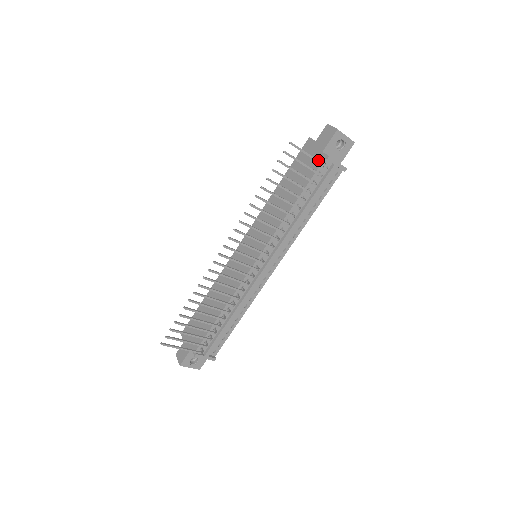
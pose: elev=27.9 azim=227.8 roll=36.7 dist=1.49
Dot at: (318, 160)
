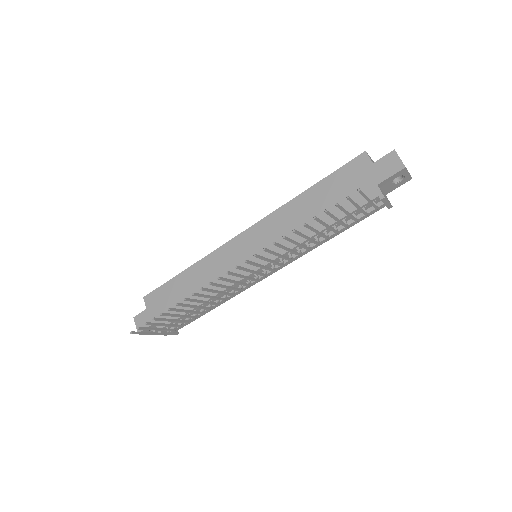
Dot at: (374, 204)
